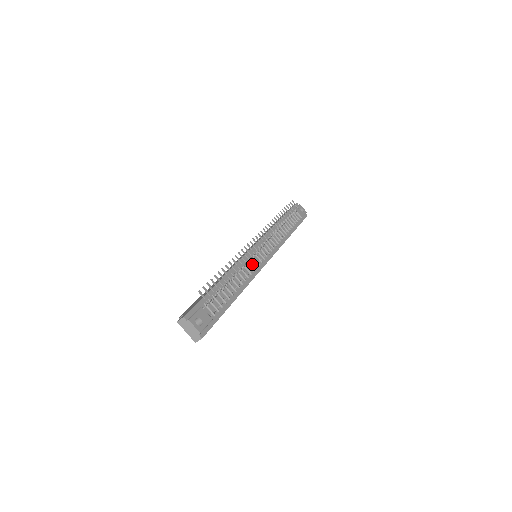
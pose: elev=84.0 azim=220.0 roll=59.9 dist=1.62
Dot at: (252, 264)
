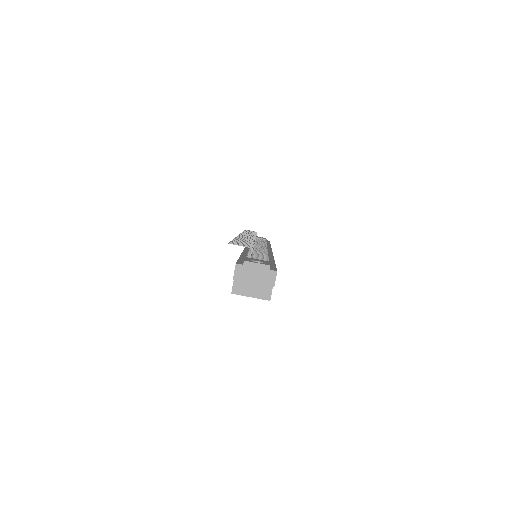
Dot at: occluded
